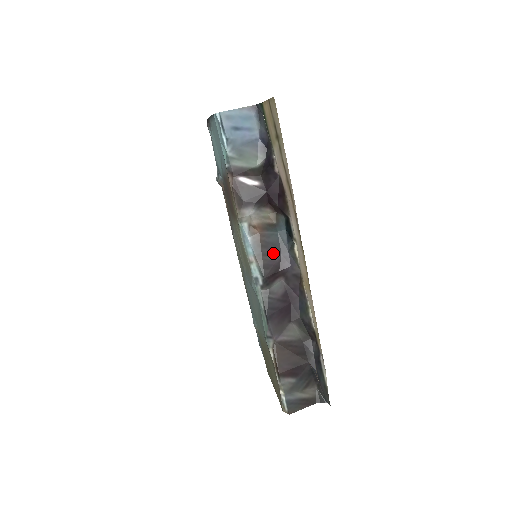
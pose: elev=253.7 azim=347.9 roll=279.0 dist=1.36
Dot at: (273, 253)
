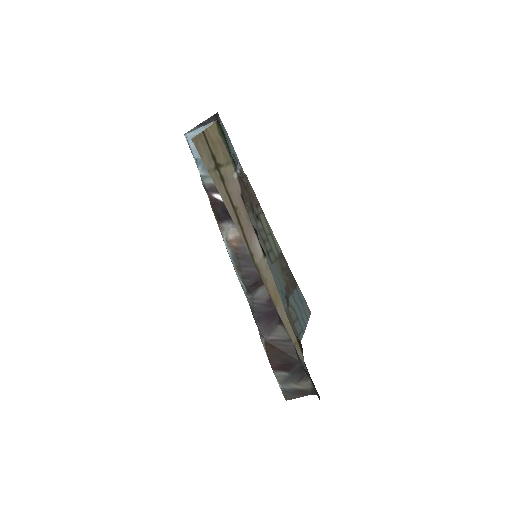
Dot at: (252, 264)
